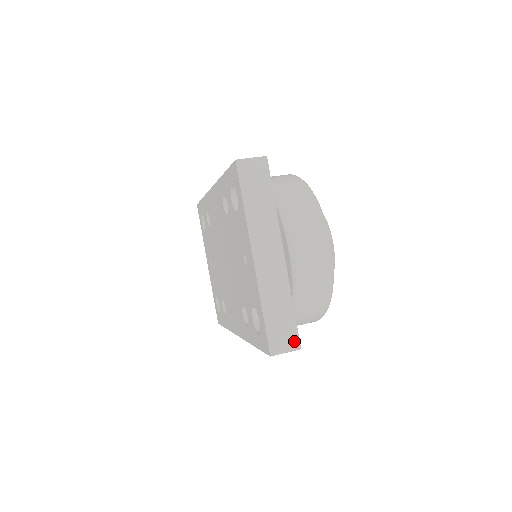
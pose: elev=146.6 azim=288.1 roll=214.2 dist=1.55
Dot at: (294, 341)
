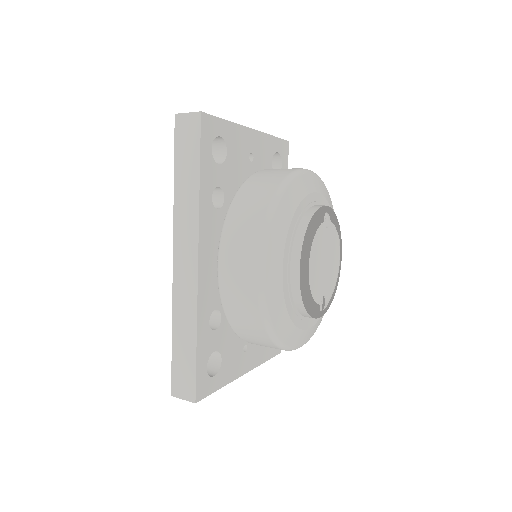
Dot at: occluded
